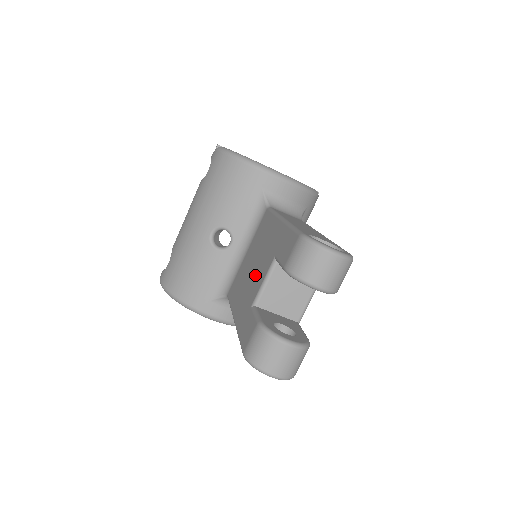
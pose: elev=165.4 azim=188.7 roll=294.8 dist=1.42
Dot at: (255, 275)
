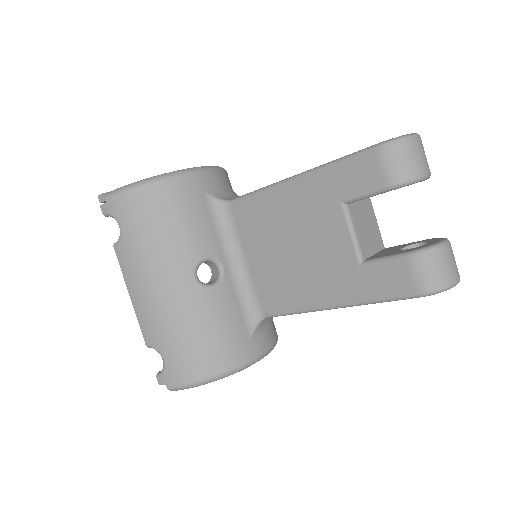
Dot at: (316, 248)
